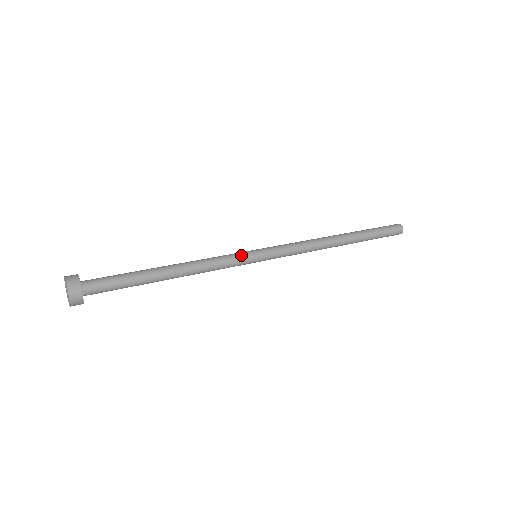
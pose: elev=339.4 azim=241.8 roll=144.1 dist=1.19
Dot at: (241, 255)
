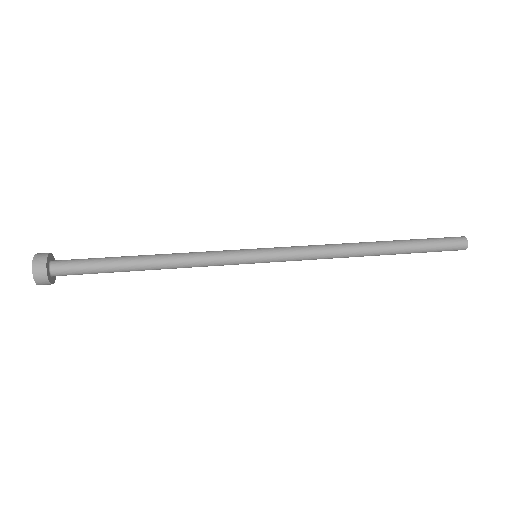
Dot at: (235, 253)
